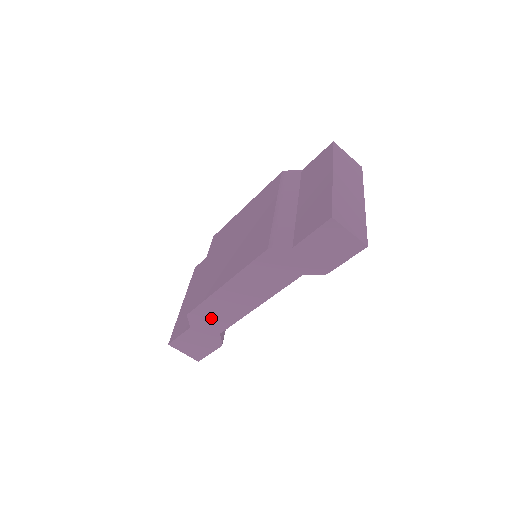
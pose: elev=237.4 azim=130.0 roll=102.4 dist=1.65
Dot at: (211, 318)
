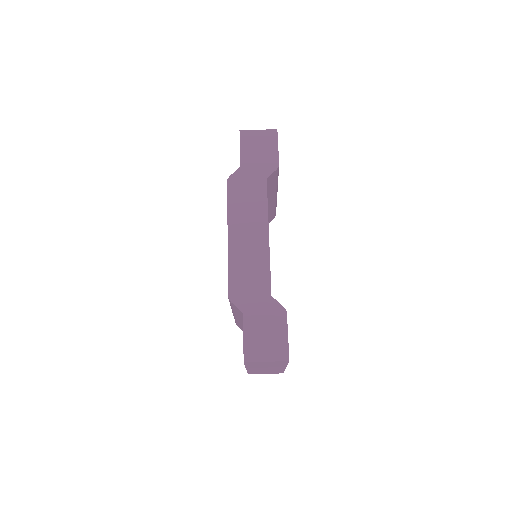
Dot at: (249, 283)
